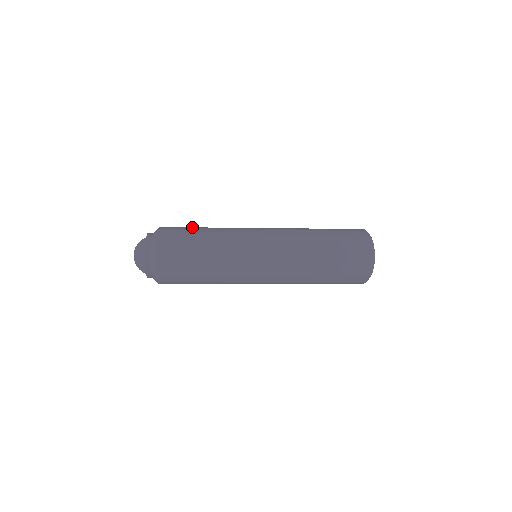
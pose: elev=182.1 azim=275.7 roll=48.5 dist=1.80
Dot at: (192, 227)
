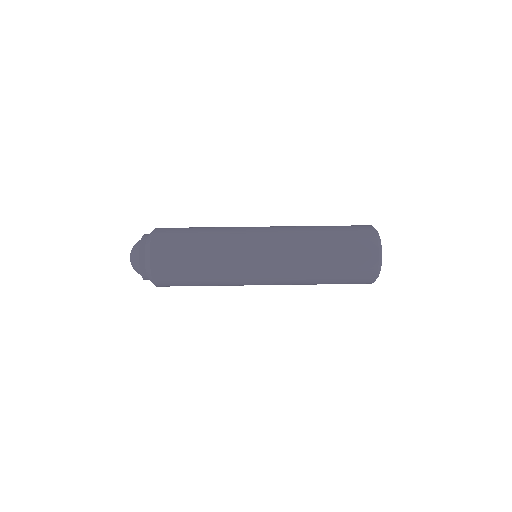
Dot at: (188, 229)
